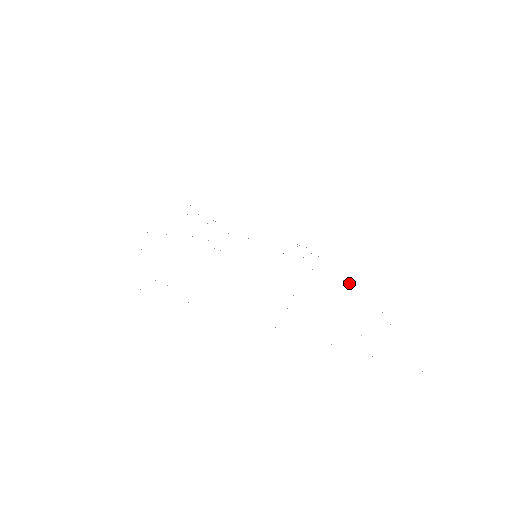
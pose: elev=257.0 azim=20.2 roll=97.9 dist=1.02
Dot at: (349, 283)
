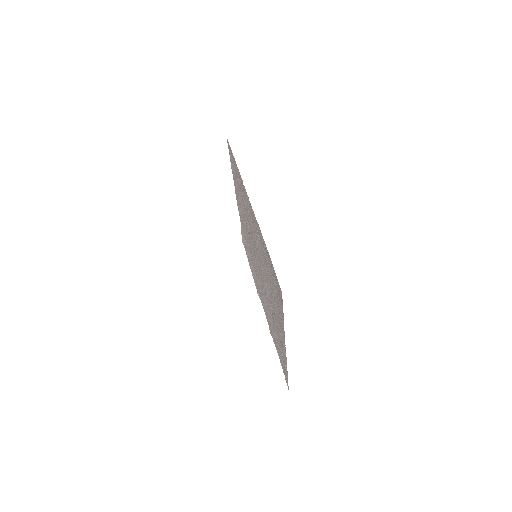
Dot at: (259, 296)
